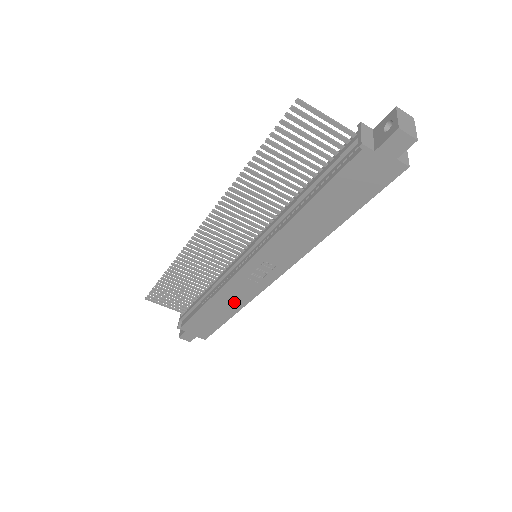
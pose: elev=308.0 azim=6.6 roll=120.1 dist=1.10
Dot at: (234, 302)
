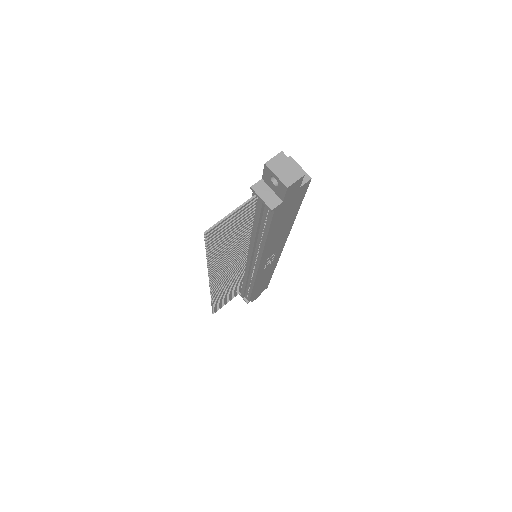
Dot at: (267, 274)
